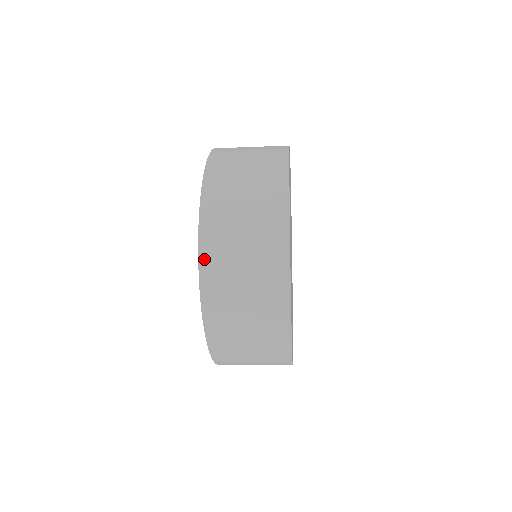
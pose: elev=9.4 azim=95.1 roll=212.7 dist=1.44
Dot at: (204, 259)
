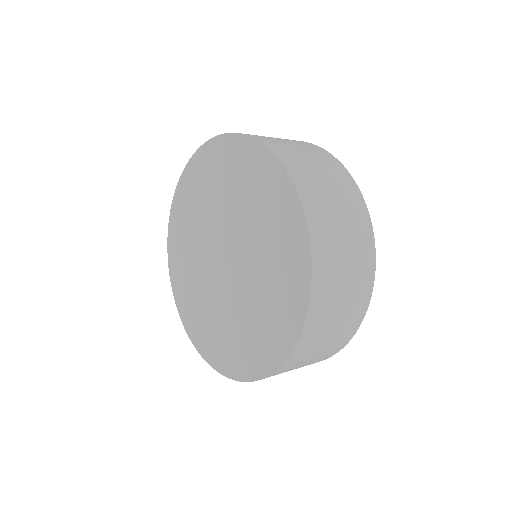
Dot at: (316, 269)
